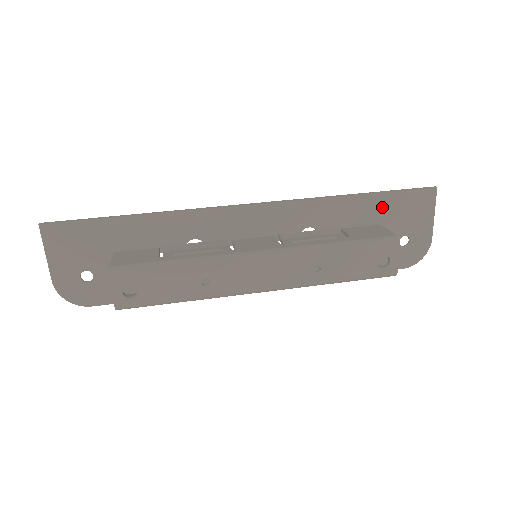
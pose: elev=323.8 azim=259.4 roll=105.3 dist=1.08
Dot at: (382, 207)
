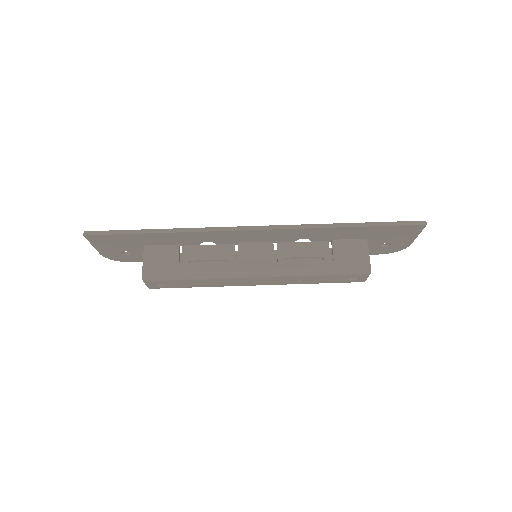
Dot at: (371, 232)
